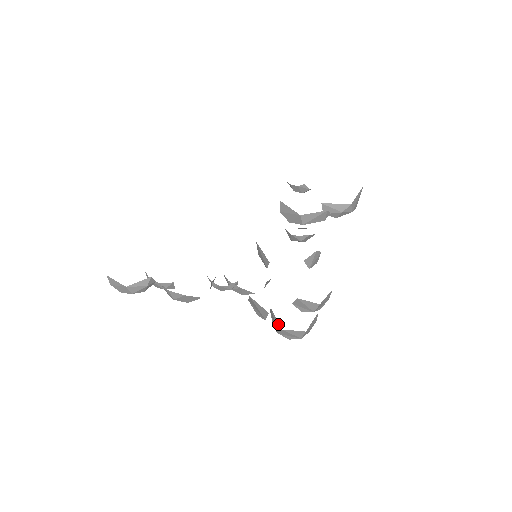
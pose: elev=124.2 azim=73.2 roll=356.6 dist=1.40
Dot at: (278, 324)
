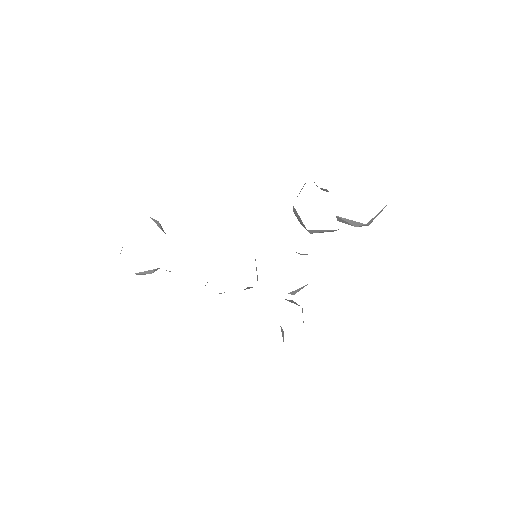
Dot at: occluded
